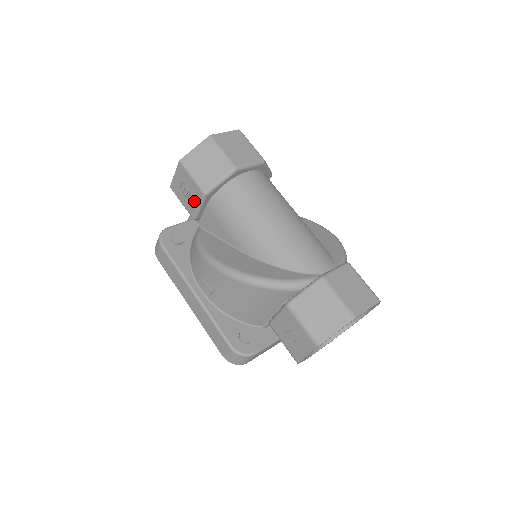
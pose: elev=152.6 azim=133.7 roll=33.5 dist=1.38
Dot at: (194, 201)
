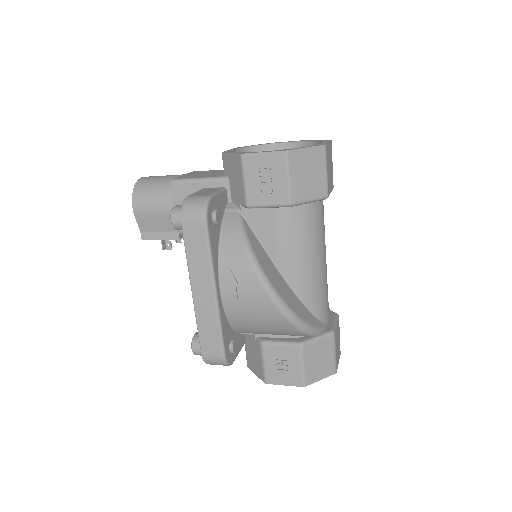
Dot at: (268, 198)
